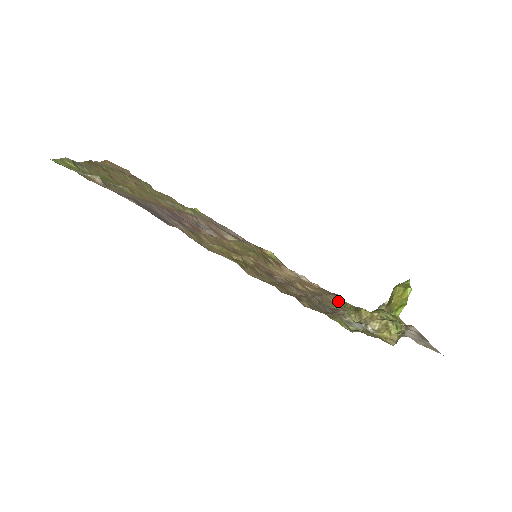
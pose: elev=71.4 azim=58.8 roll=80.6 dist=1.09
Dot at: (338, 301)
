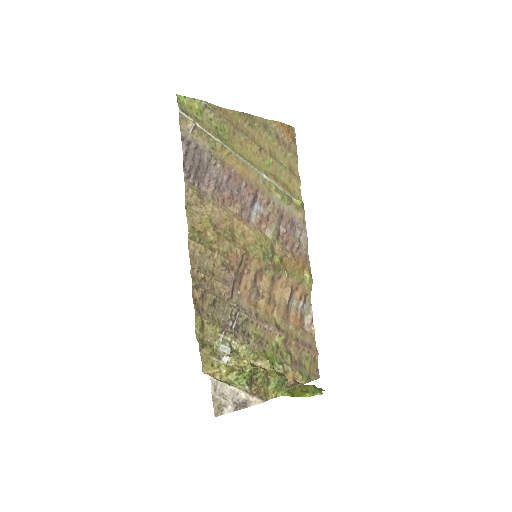
Dot at: (294, 348)
